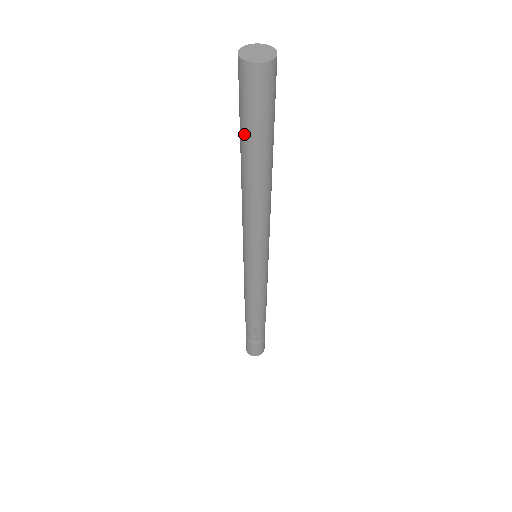
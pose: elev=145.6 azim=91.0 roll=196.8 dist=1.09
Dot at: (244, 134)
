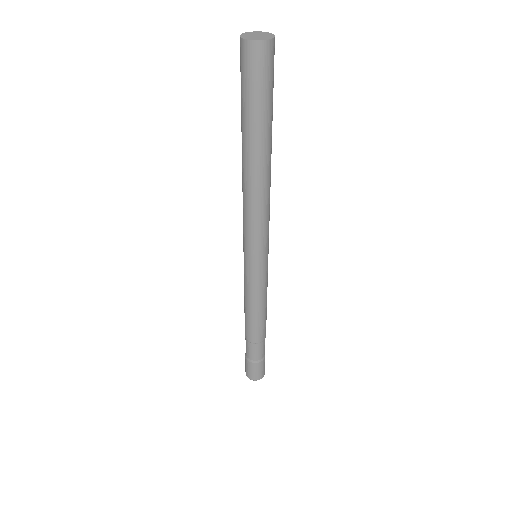
Dot at: (245, 115)
